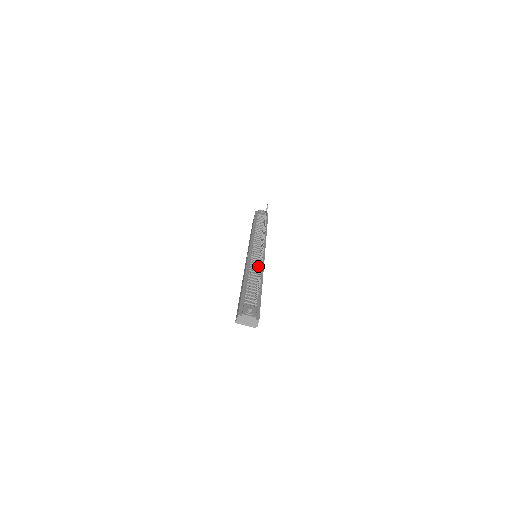
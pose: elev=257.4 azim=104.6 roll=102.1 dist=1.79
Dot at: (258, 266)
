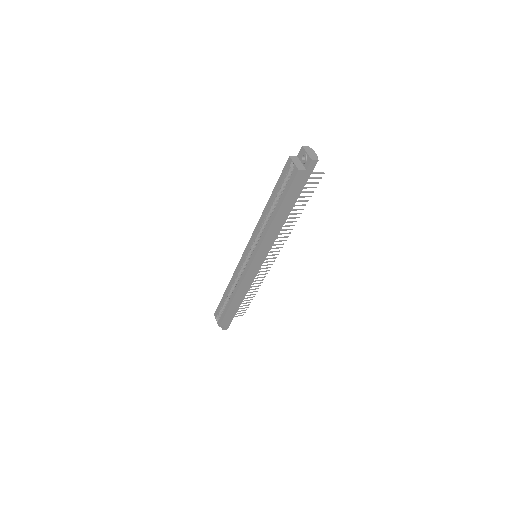
Dot at: occluded
